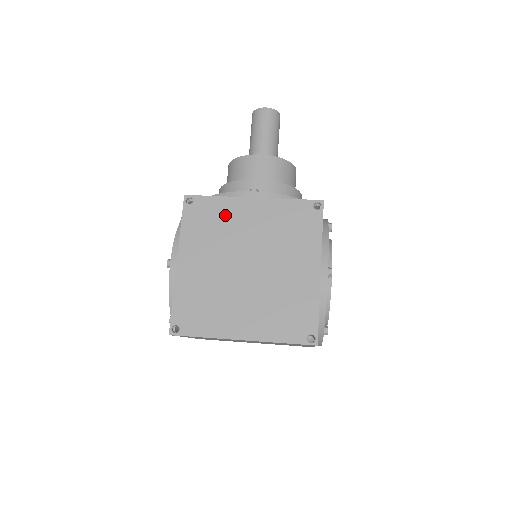
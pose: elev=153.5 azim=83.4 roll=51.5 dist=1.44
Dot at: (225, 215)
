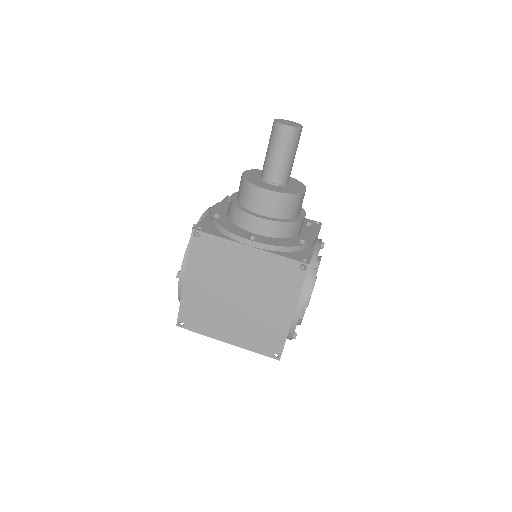
Dot at: (225, 254)
